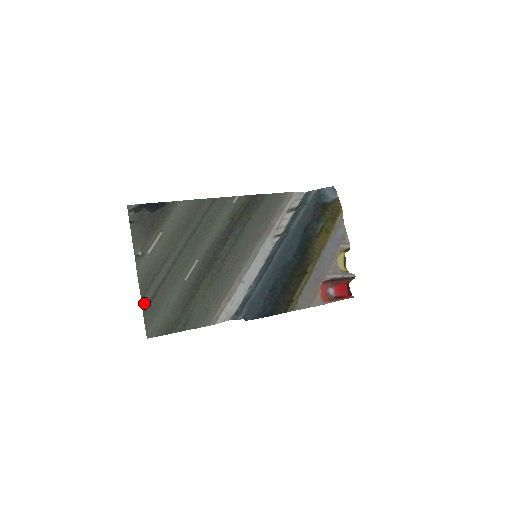
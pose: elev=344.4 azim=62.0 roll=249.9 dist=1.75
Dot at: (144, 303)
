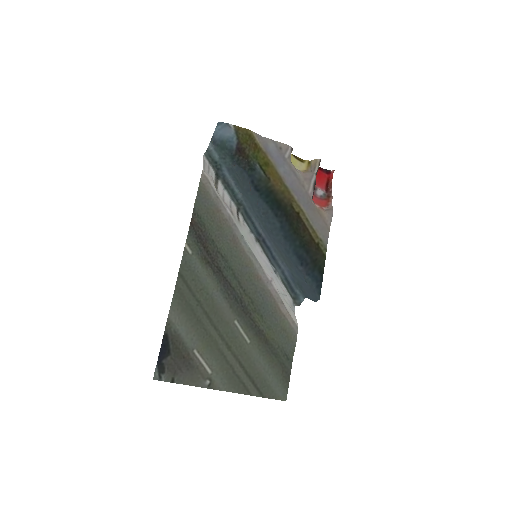
Dot at: (255, 394)
